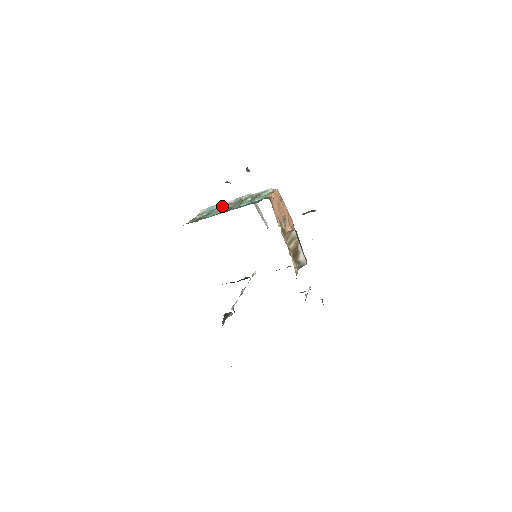
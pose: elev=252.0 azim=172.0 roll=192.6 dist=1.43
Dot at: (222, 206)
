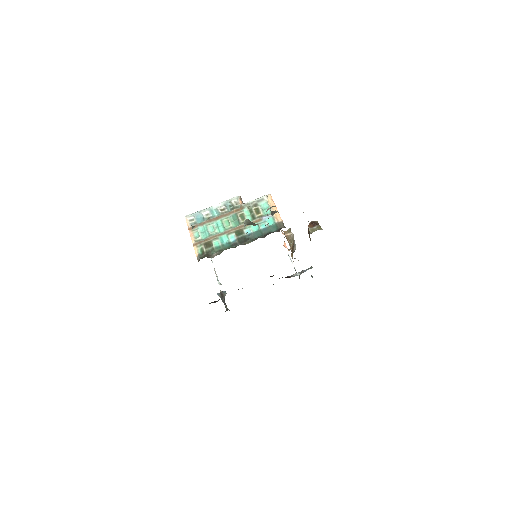
Dot at: (212, 214)
